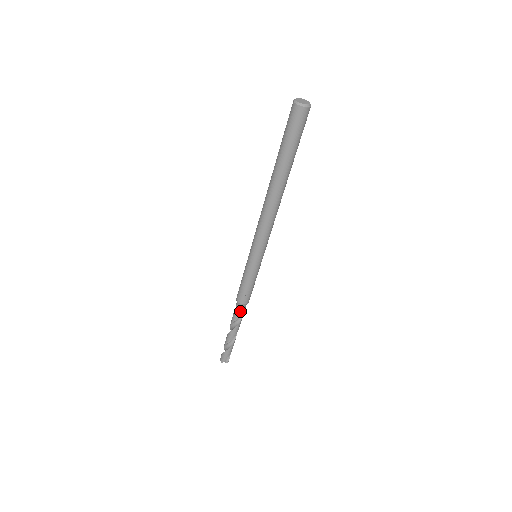
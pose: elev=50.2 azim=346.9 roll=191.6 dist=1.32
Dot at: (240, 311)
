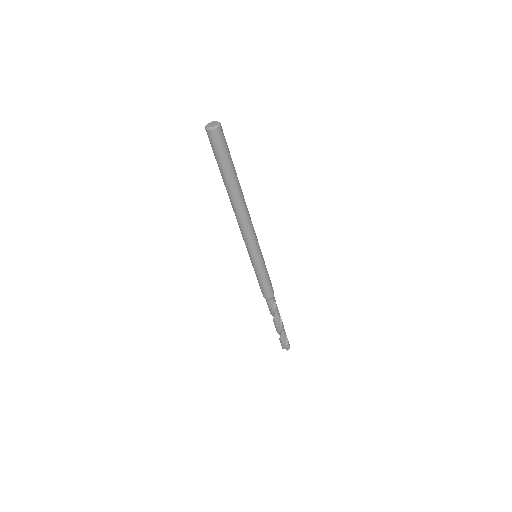
Dot at: (269, 304)
